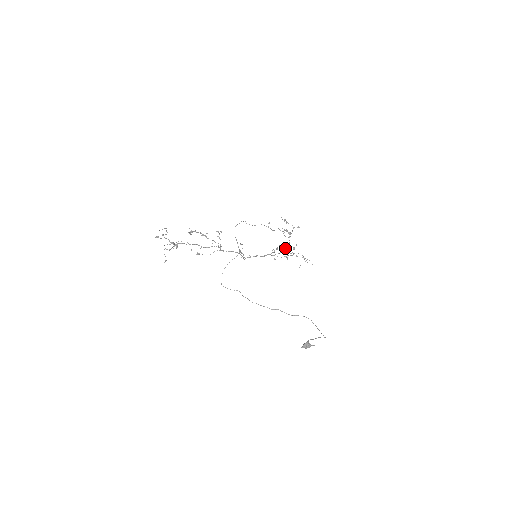
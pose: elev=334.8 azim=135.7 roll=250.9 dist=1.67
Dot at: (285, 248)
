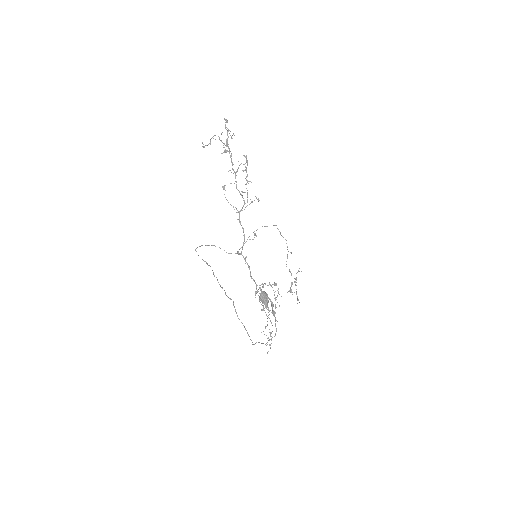
Dot at: (274, 295)
